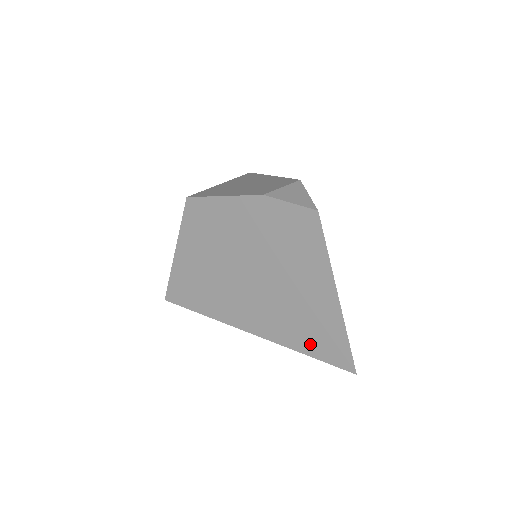
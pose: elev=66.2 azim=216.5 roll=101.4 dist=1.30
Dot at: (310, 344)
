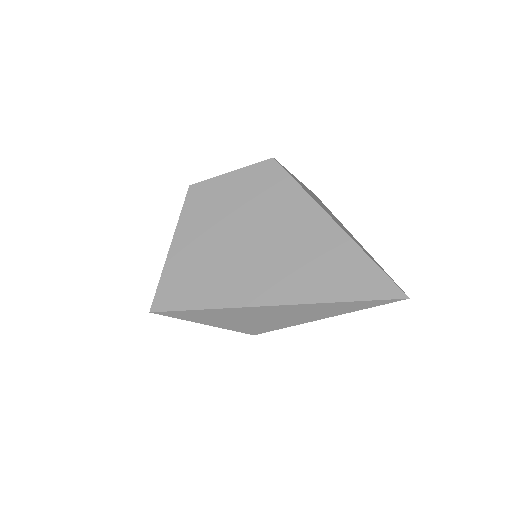
Dot at: (347, 286)
